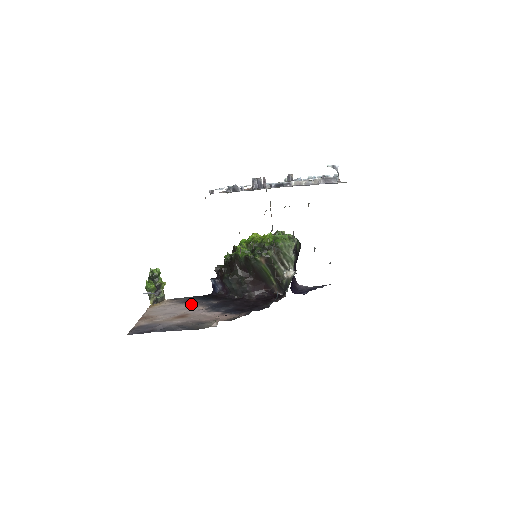
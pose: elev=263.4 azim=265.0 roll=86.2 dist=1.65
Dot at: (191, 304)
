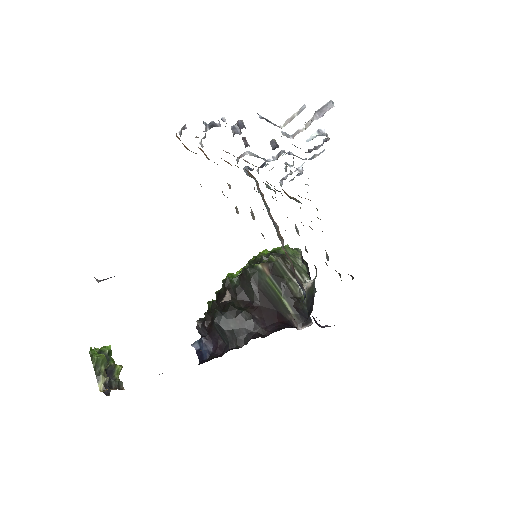
Dot at: occluded
